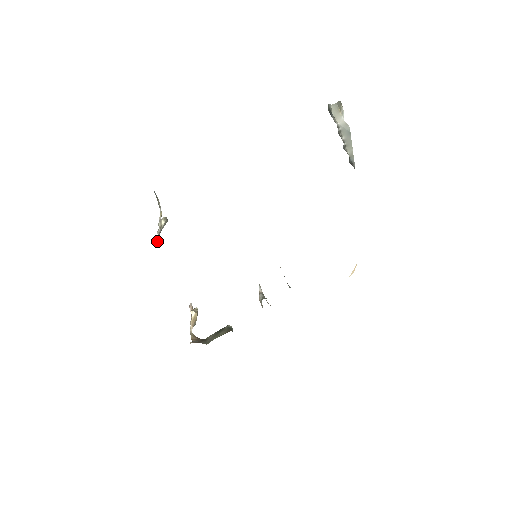
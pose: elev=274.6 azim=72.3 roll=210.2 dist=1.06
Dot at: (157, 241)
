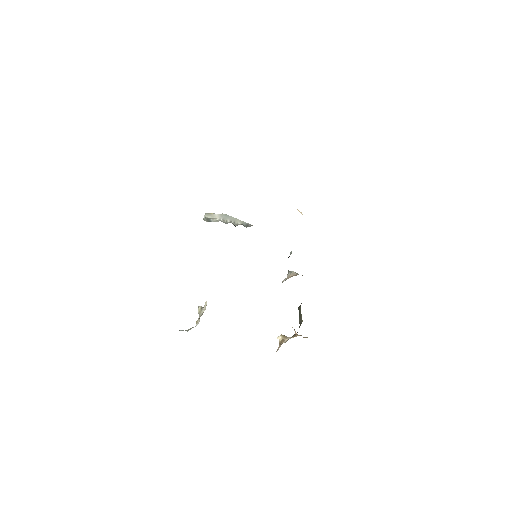
Dot at: occluded
